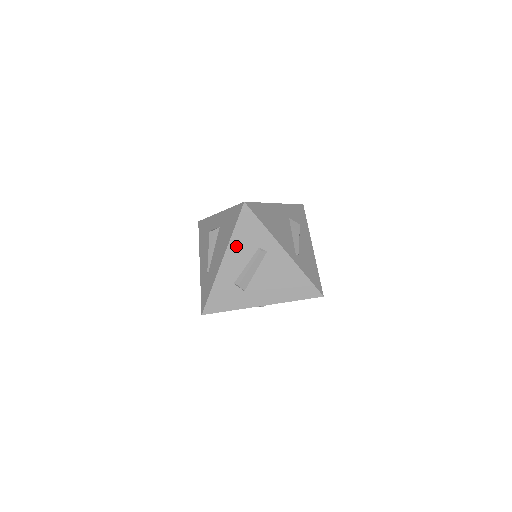
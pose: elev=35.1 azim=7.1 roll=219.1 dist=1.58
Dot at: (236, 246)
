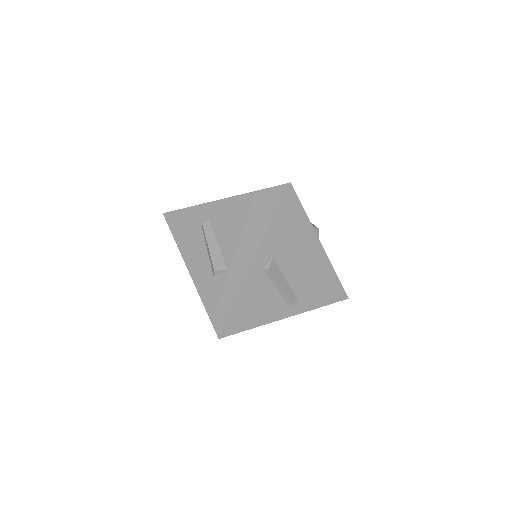
Dot at: (186, 247)
